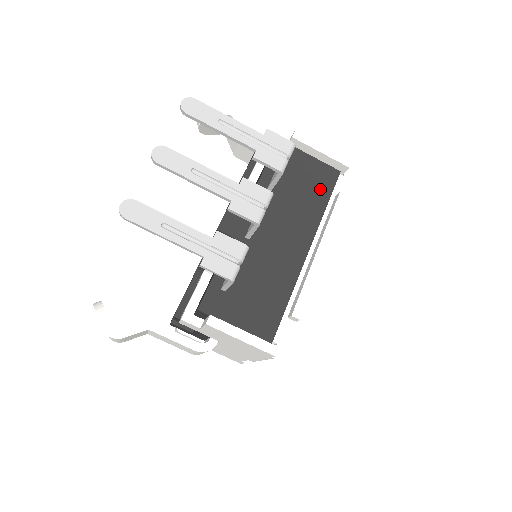
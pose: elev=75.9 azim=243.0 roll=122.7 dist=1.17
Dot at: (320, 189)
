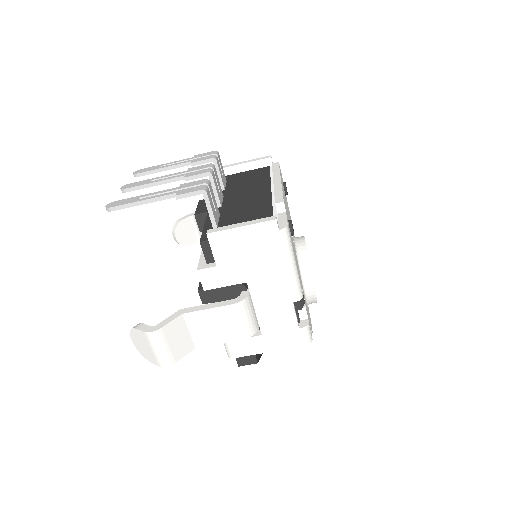
Dot at: (260, 175)
